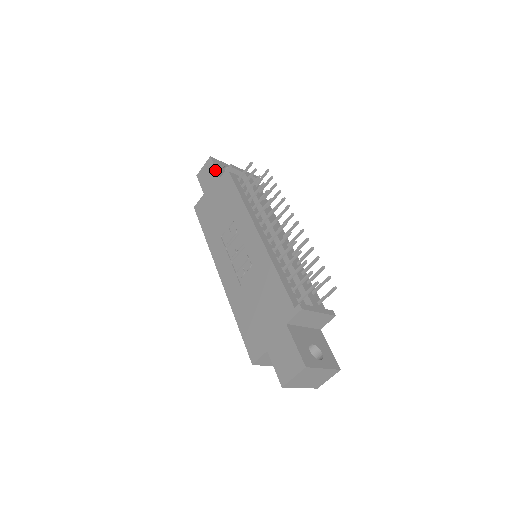
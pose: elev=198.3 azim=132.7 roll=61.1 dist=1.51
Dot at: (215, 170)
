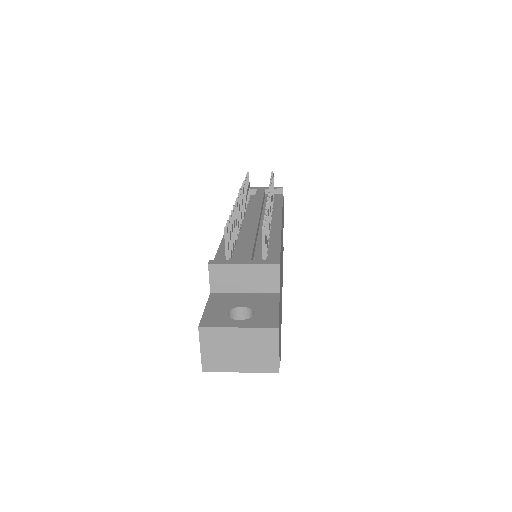
Dot at: occluded
